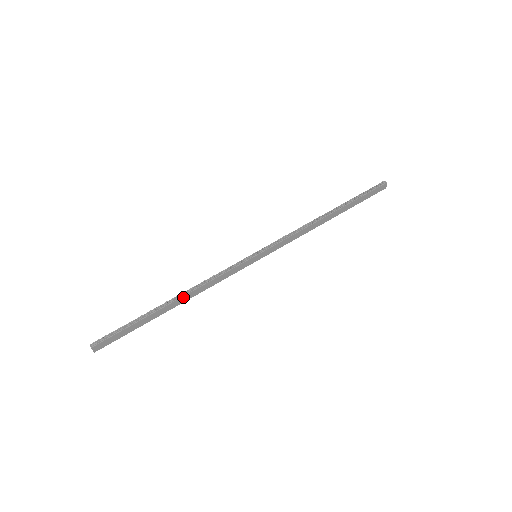
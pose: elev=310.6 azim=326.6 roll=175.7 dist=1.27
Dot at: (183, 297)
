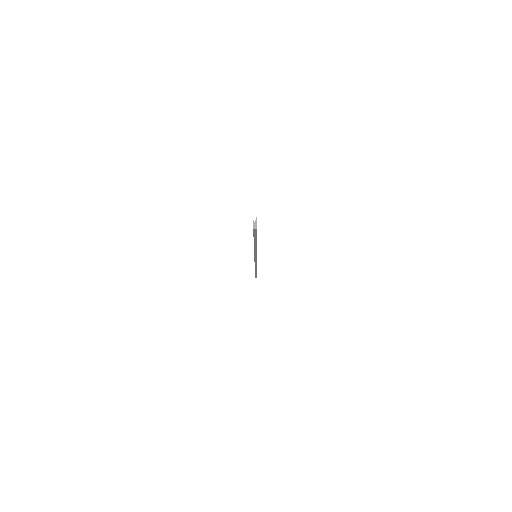
Dot at: occluded
